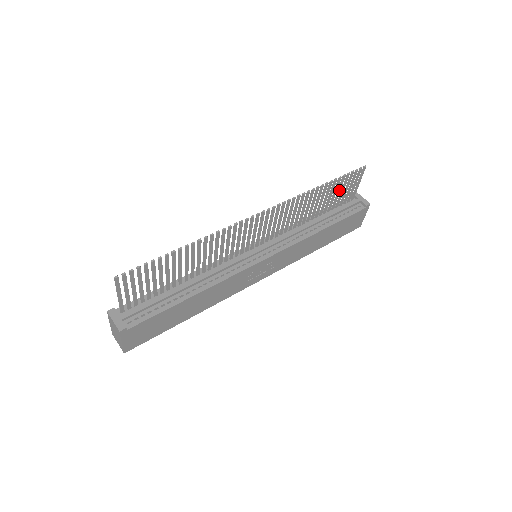
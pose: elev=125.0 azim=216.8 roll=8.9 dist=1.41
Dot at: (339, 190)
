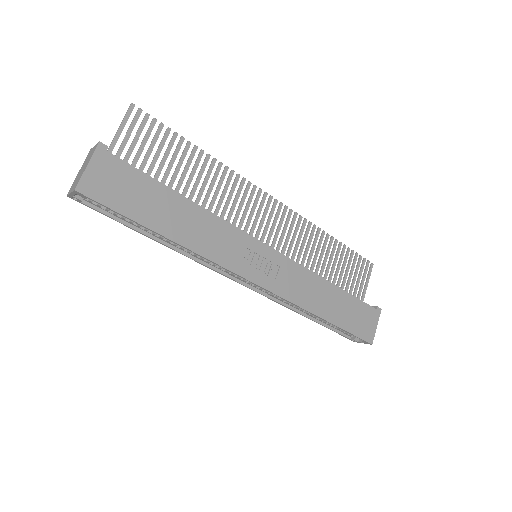
Dot at: (347, 268)
